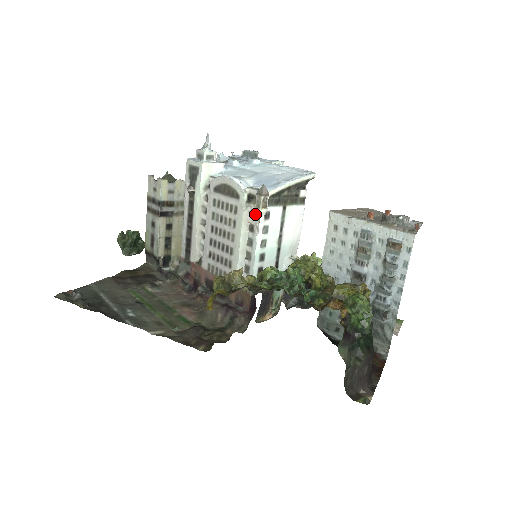
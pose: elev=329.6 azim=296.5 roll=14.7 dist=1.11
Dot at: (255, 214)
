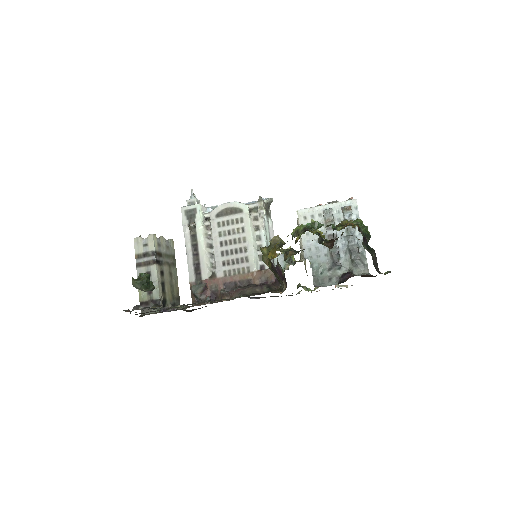
Dot at: (257, 218)
